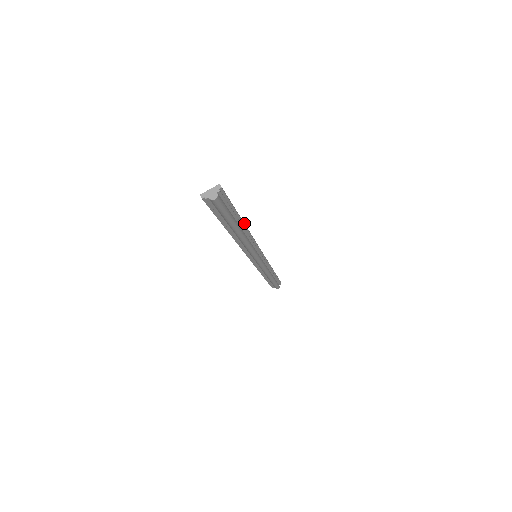
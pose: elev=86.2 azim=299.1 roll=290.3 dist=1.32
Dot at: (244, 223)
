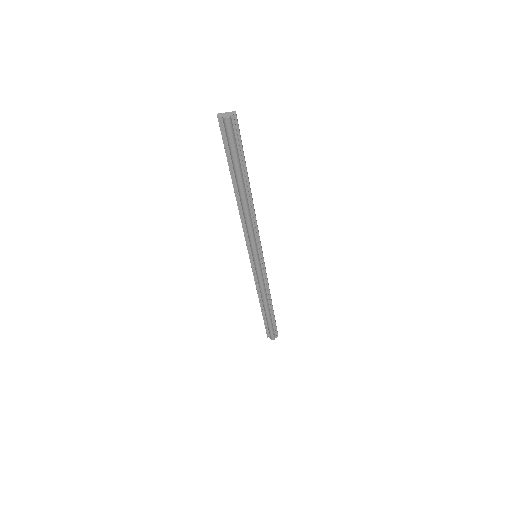
Dot at: occluded
